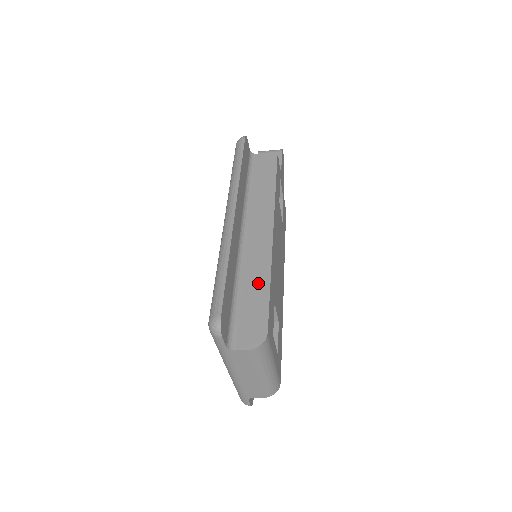
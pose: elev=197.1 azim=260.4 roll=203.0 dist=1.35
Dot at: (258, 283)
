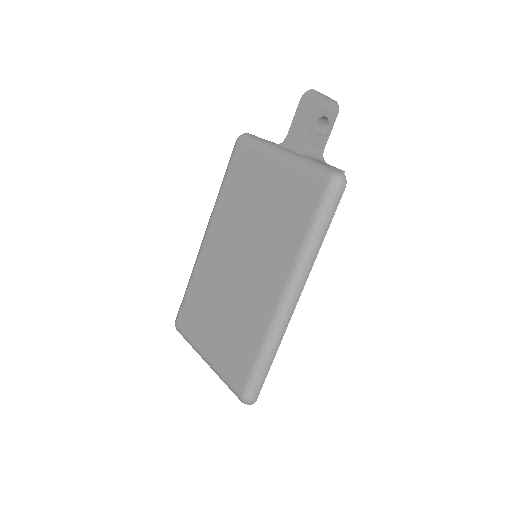
Dot at: occluded
